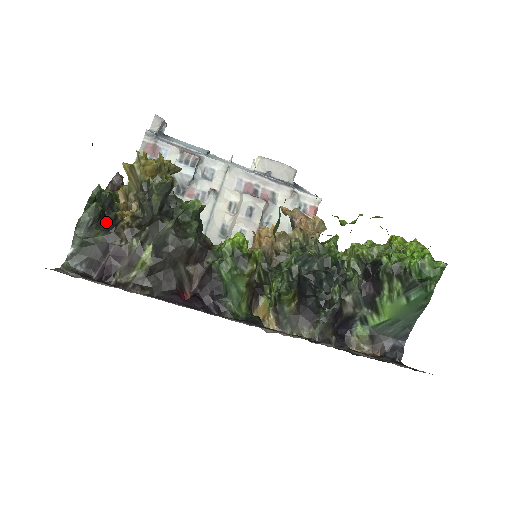
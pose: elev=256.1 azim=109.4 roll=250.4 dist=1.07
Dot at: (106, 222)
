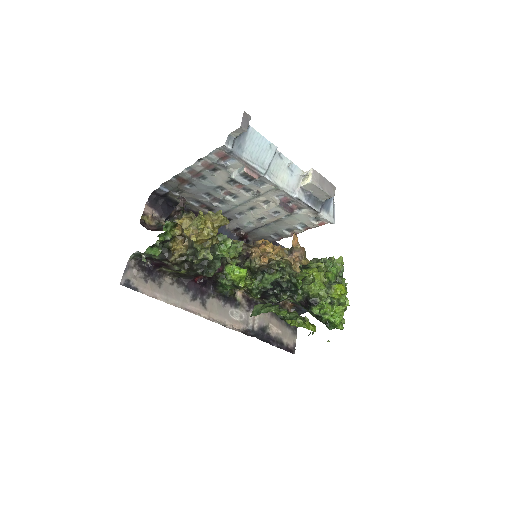
Dot at: (163, 248)
